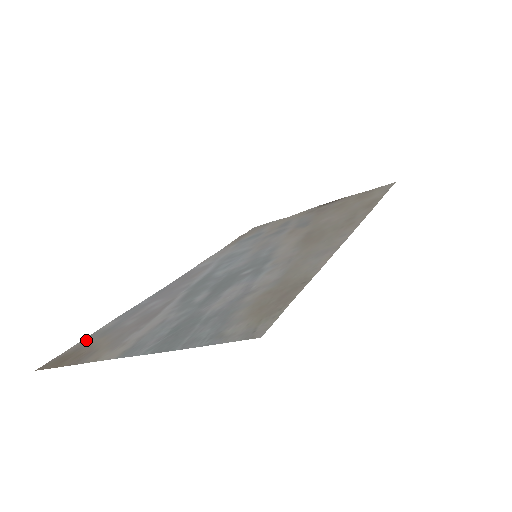
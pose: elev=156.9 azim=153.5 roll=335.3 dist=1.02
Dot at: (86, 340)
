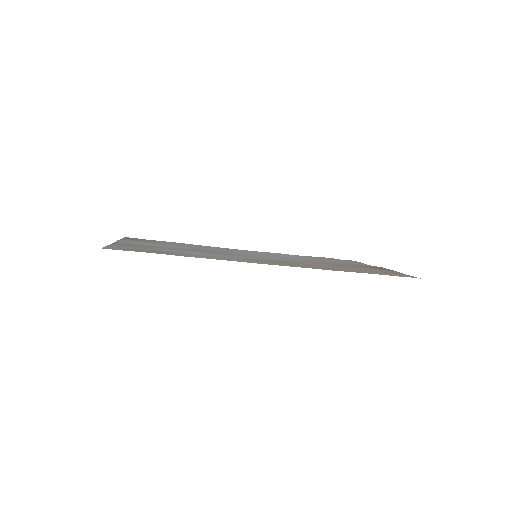
Dot at: (154, 240)
